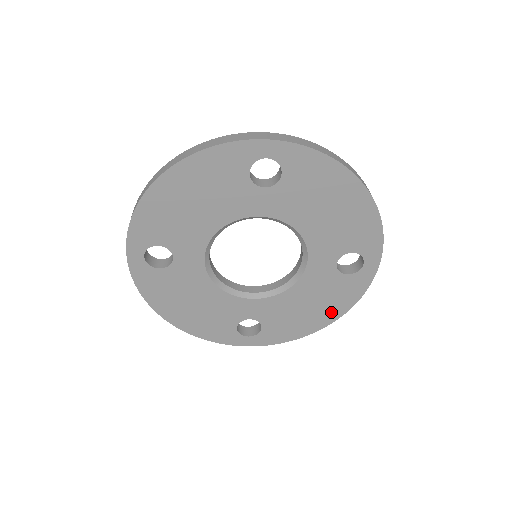
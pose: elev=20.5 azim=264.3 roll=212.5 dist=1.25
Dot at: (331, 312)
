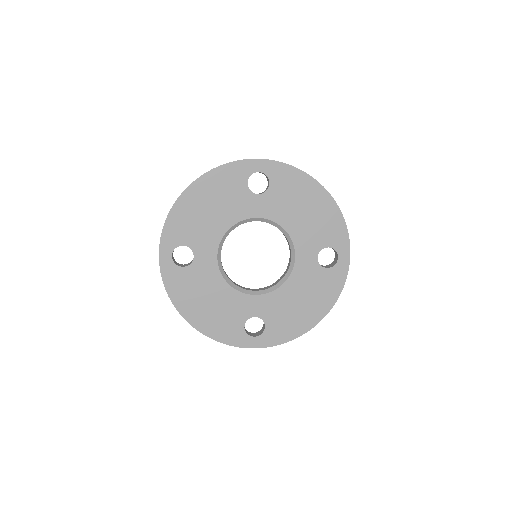
Dot at: (320, 307)
